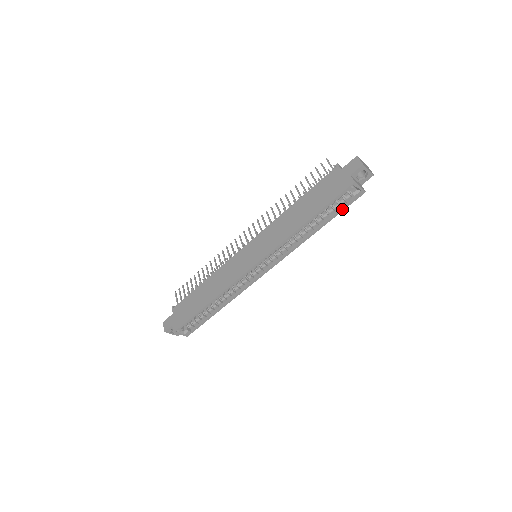
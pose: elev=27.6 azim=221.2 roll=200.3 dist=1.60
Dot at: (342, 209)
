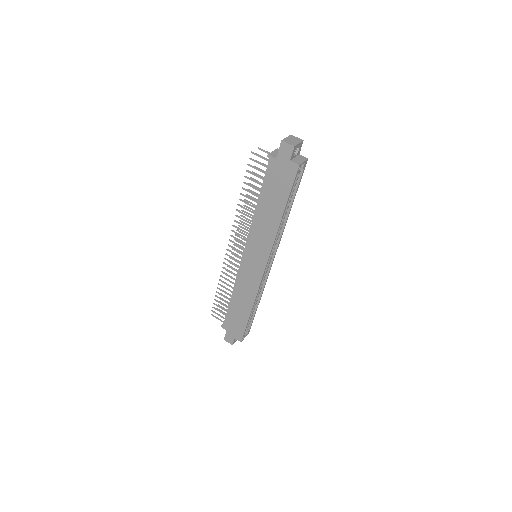
Dot at: (299, 183)
